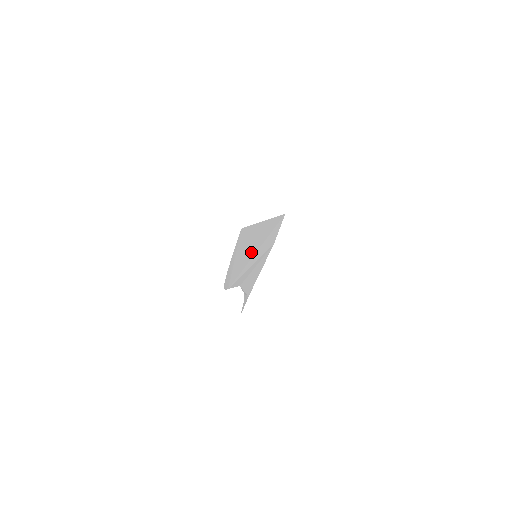
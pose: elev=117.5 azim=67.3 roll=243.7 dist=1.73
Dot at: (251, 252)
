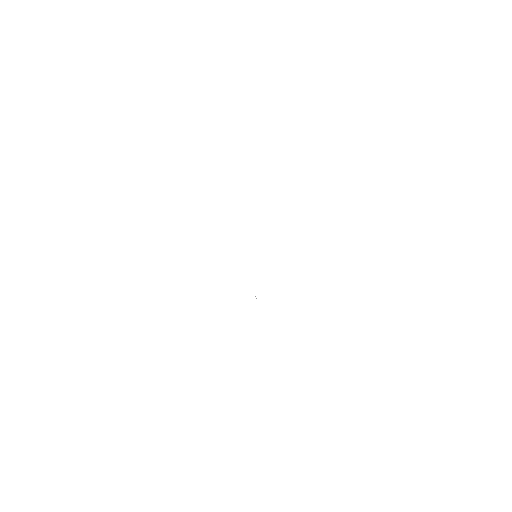
Dot at: occluded
